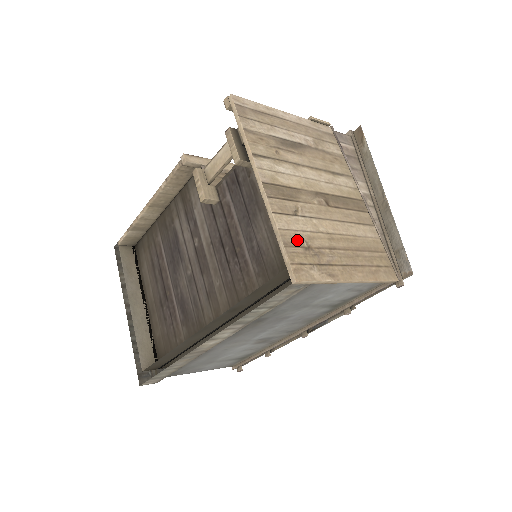
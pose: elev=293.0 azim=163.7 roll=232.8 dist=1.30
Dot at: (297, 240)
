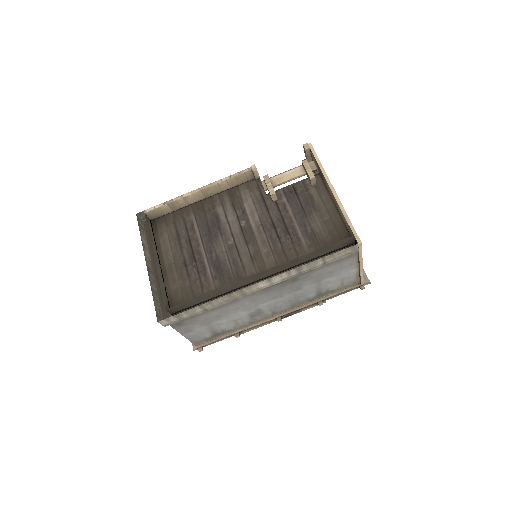
Dot at: occluded
